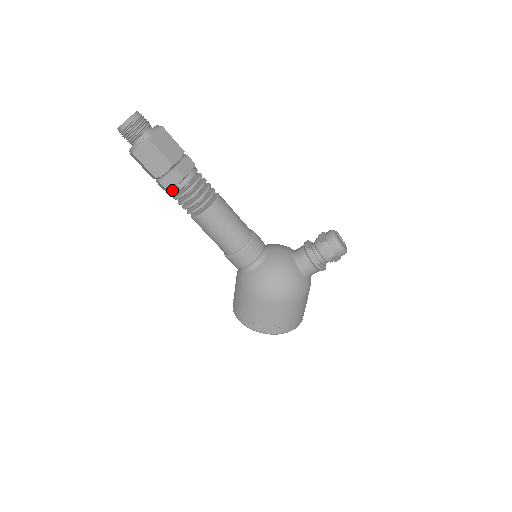
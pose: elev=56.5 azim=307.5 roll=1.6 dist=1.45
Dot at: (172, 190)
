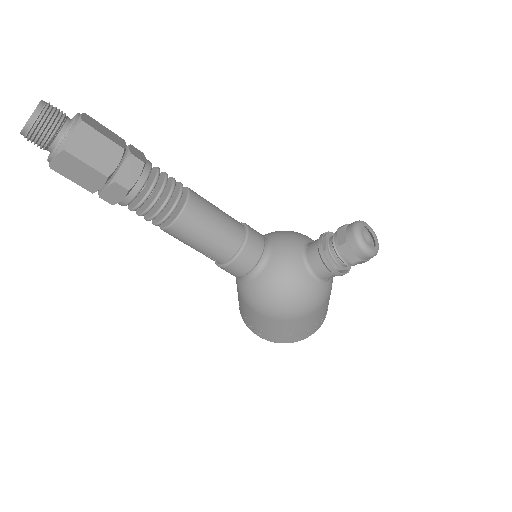
Dot at: (120, 203)
